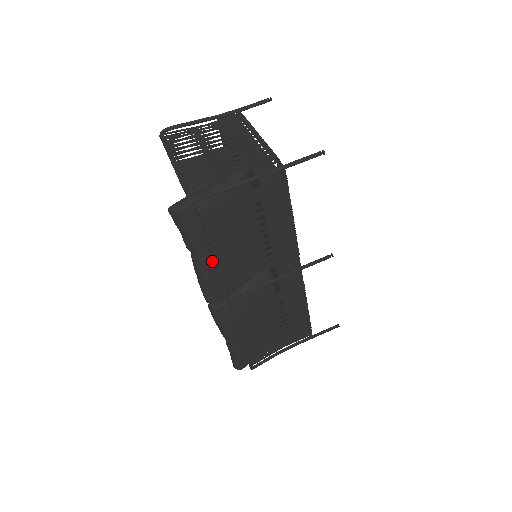
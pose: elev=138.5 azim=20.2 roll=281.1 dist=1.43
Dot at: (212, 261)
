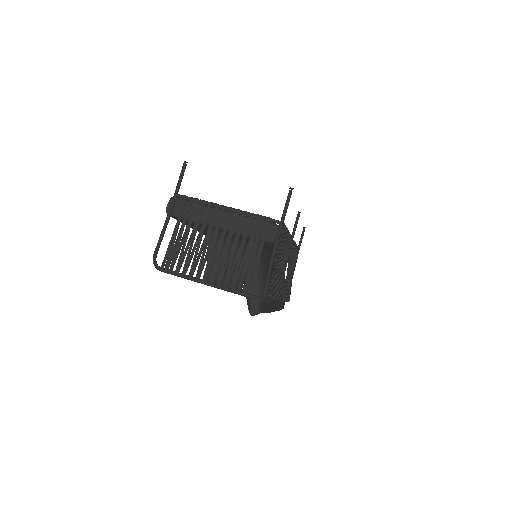
Dot at: occluded
